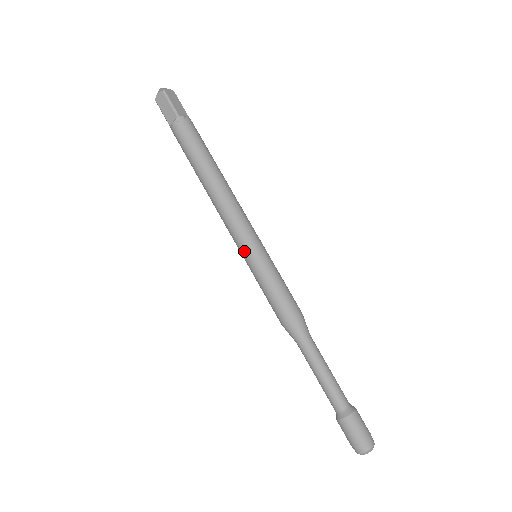
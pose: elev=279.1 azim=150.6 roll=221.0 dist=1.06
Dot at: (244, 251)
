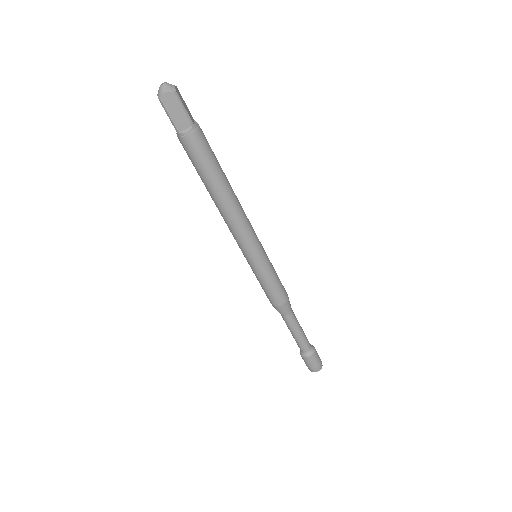
Dot at: (243, 254)
